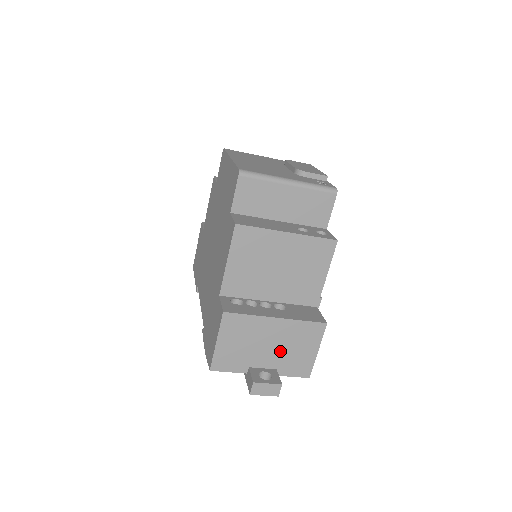
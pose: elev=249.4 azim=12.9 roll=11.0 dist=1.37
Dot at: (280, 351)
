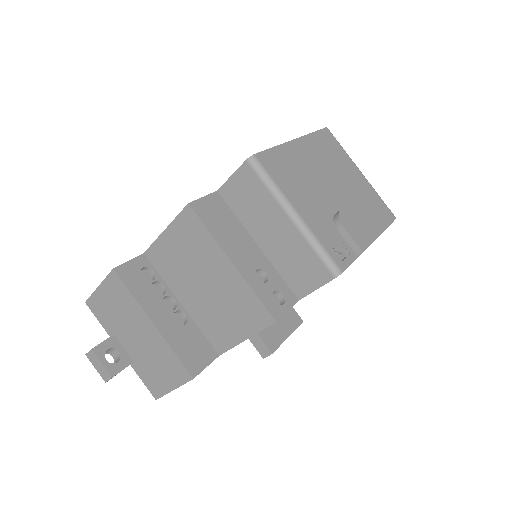
Dot at: (143, 352)
